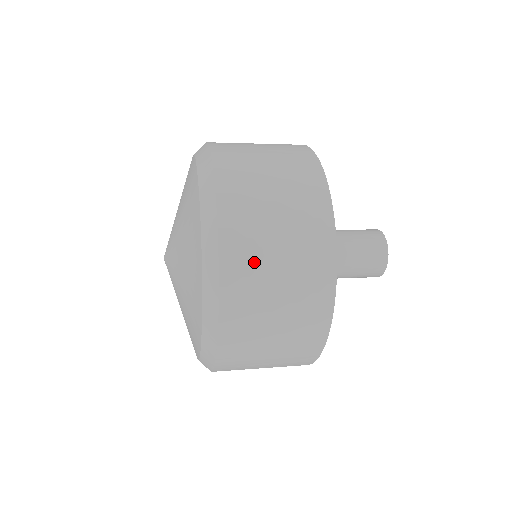
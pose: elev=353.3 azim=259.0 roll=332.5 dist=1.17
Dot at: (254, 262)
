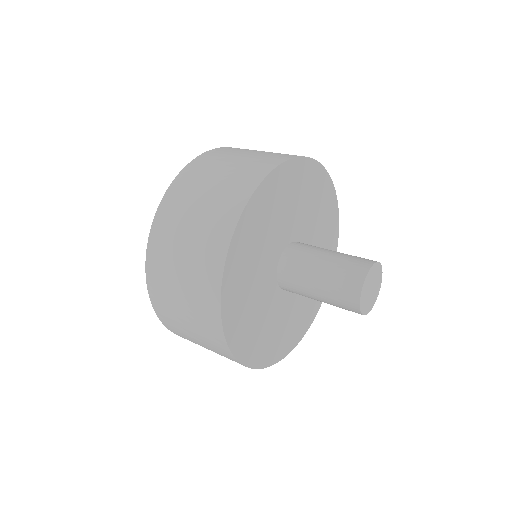
Dot at: (165, 278)
